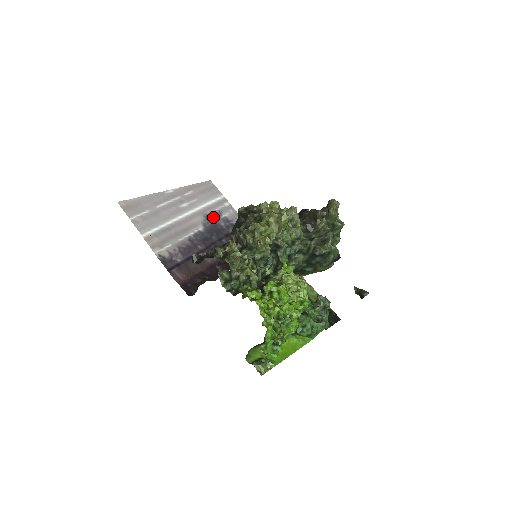
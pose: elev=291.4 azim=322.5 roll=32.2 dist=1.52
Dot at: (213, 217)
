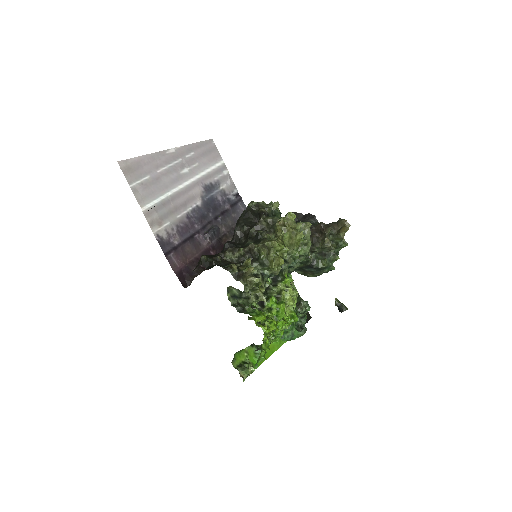
Dot at: (211, 188)
